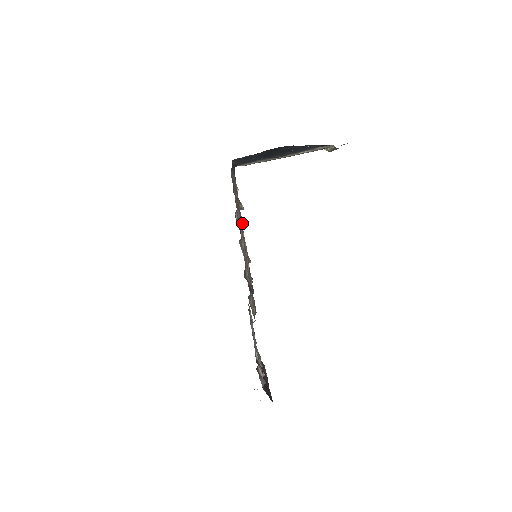
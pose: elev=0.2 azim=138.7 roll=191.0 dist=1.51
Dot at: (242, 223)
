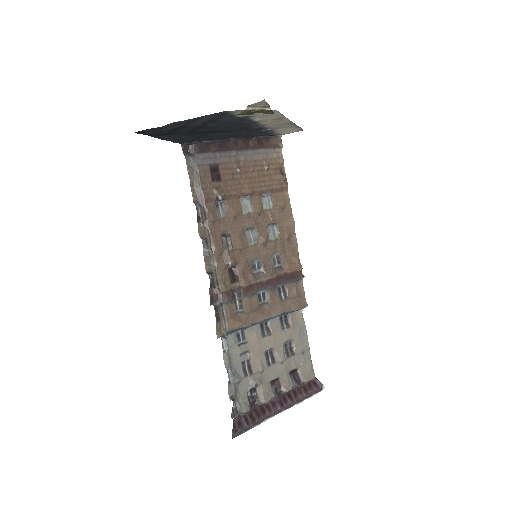
Dot at: (210, 217)
